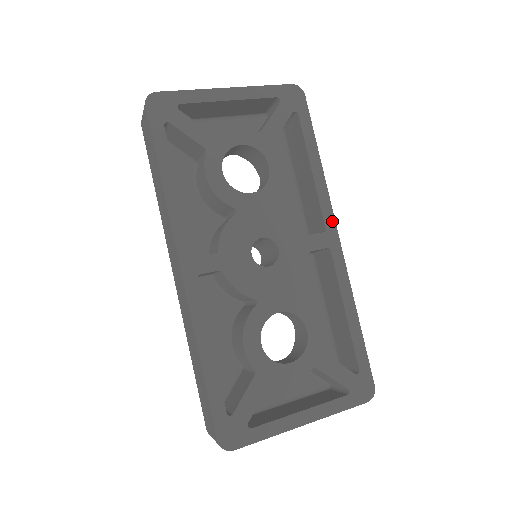
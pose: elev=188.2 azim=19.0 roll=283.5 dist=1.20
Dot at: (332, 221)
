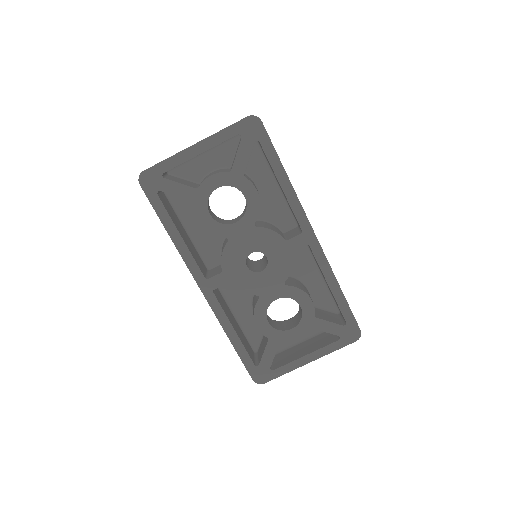
Dot at: (307, 223)
